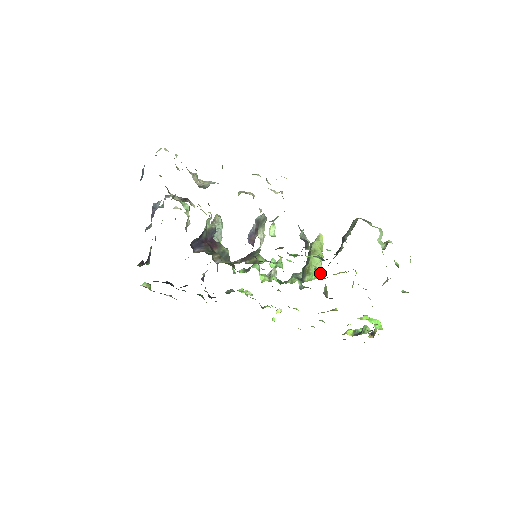
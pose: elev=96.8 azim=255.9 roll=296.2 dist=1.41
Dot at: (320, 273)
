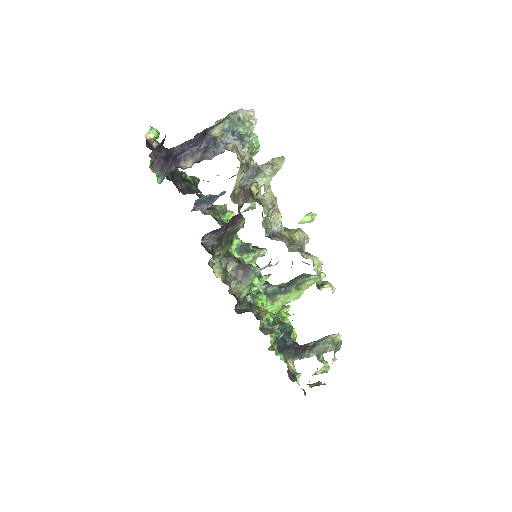
Dot at: (279, 311)
